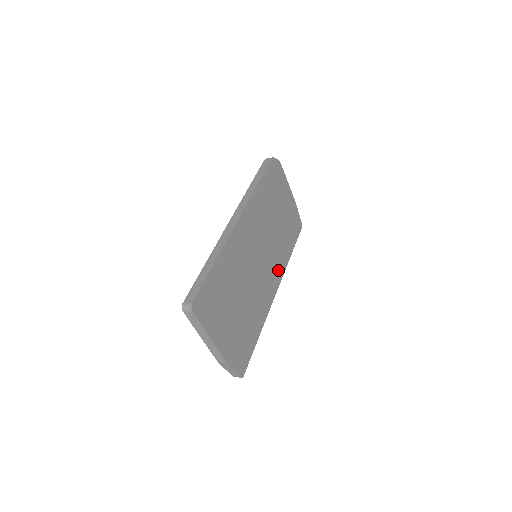
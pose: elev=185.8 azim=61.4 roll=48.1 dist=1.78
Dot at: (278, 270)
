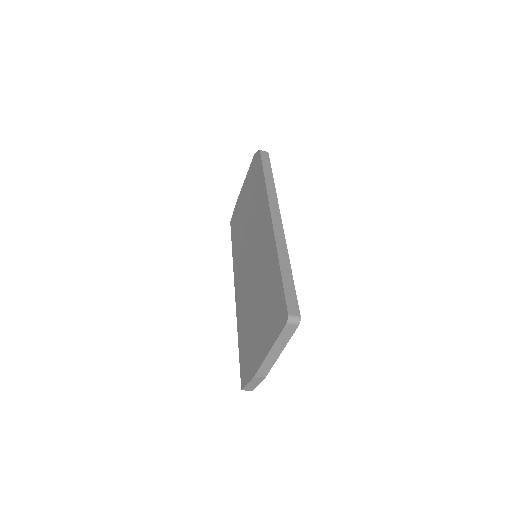
Dot at: occluded
